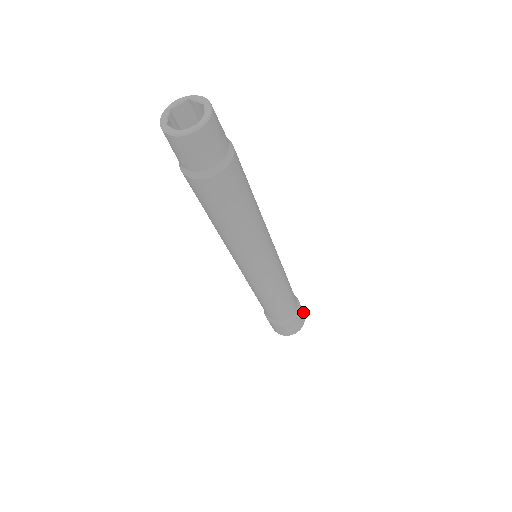
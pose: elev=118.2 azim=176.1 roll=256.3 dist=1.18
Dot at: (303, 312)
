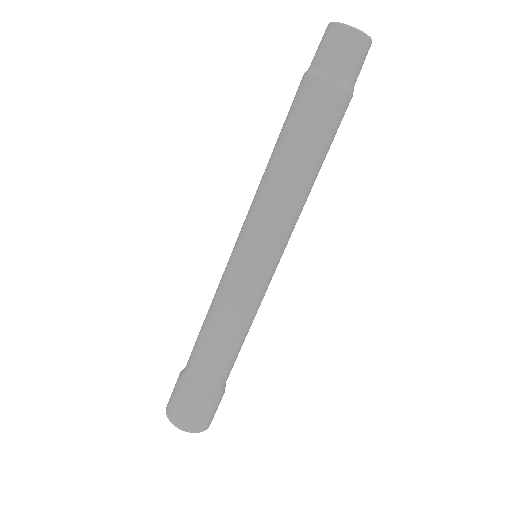
Dot at: (211, 421)
